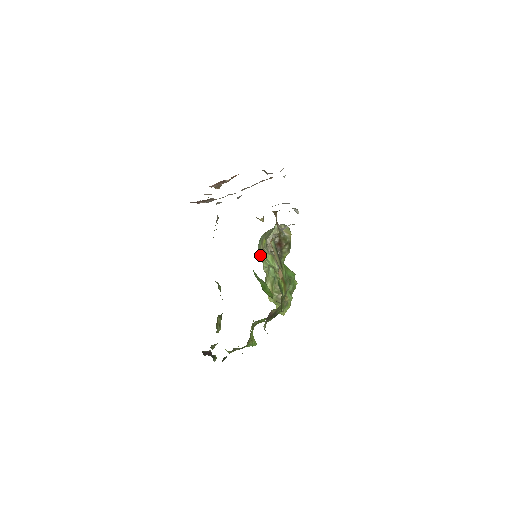
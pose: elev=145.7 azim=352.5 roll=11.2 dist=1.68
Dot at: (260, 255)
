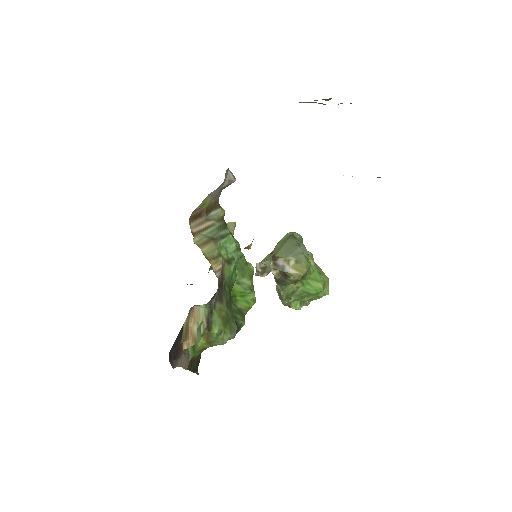
Dot at: occluded
